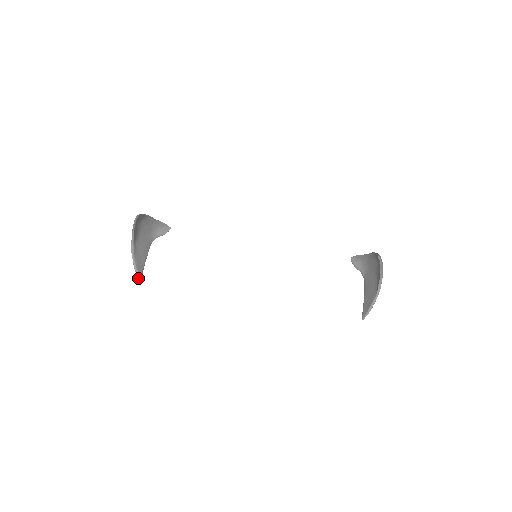
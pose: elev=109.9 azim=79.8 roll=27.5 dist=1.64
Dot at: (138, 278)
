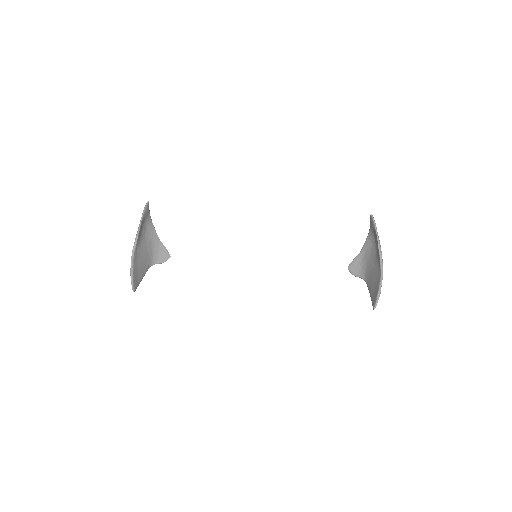
Dot at: (132, 288)
